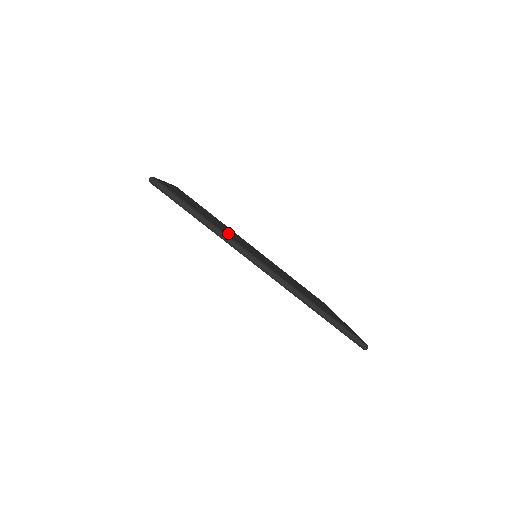
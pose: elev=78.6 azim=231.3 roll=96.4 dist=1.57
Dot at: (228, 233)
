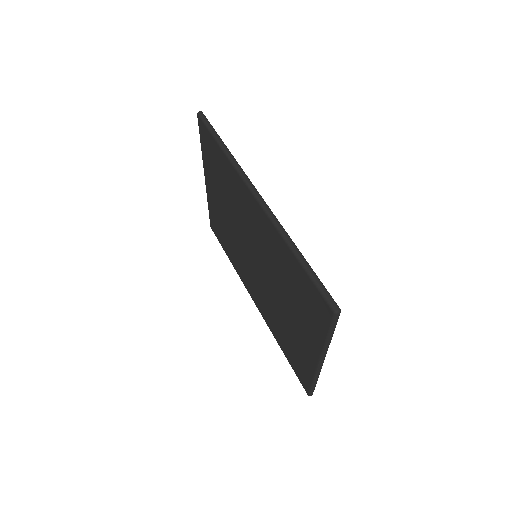
Dot at: occluded
